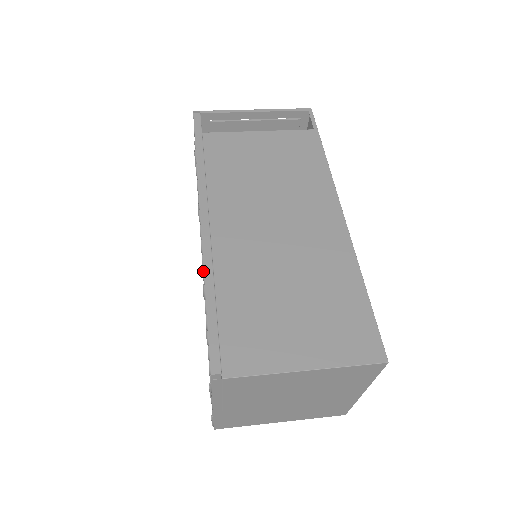
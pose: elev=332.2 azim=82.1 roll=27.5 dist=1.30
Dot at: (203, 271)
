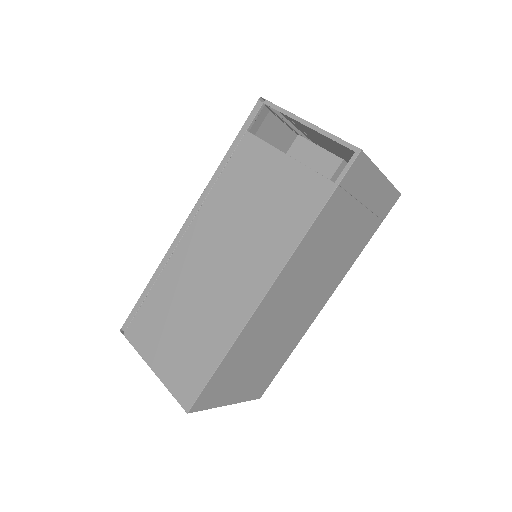
Dot at: occluded
